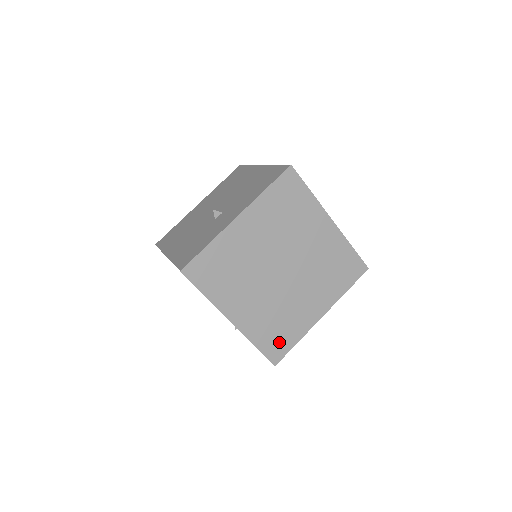
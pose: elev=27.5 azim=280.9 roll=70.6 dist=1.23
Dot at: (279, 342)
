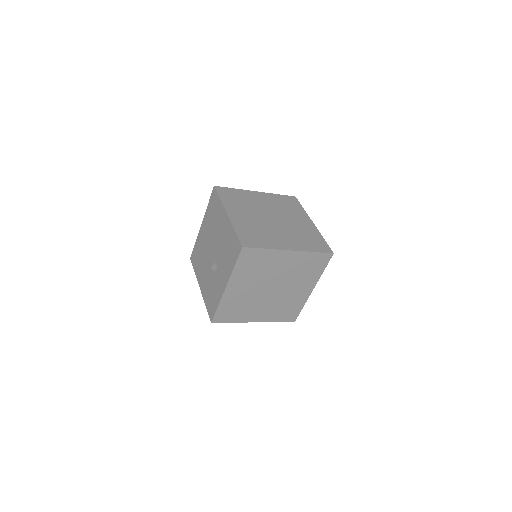
Dot at: (291, 313)
